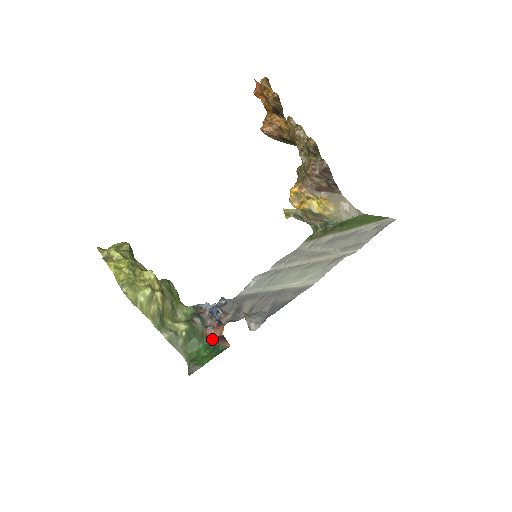
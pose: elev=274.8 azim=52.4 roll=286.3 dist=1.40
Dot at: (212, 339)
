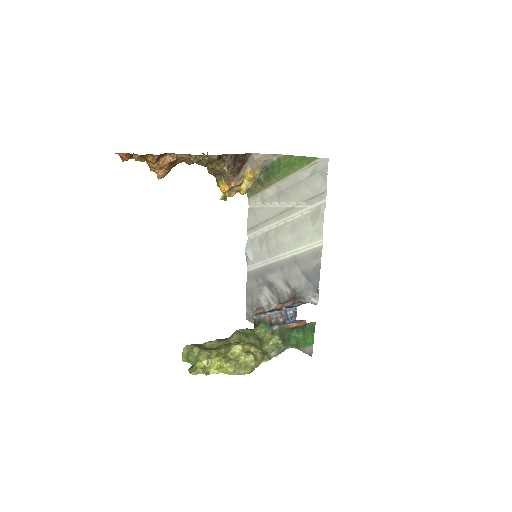
Dot at: (297, 327)
